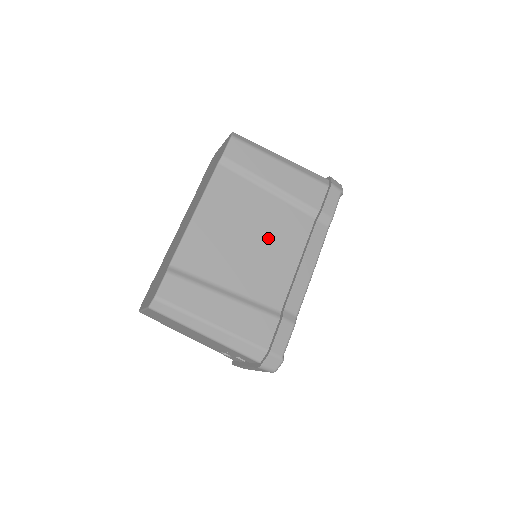
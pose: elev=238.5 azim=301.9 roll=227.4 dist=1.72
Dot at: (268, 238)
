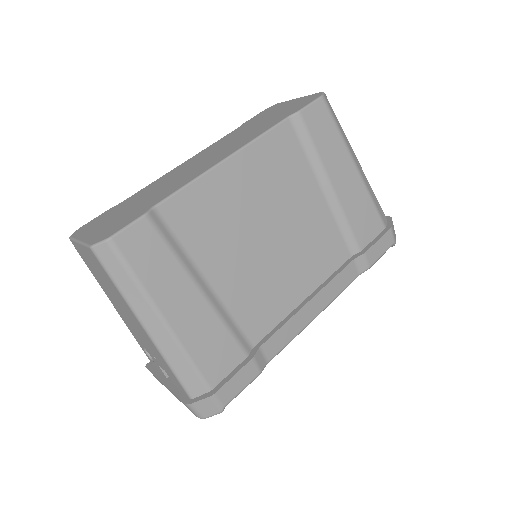
Dot at: (290, 247)
